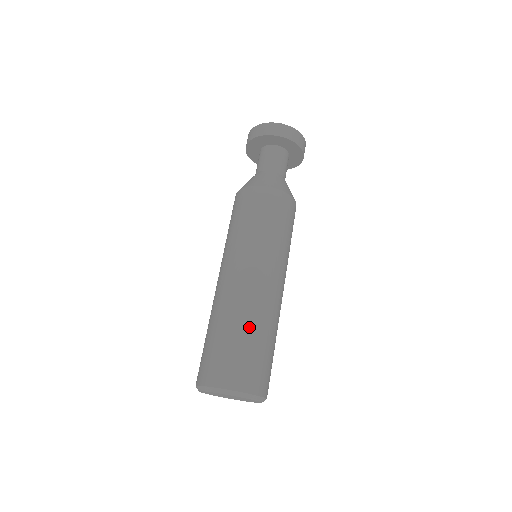
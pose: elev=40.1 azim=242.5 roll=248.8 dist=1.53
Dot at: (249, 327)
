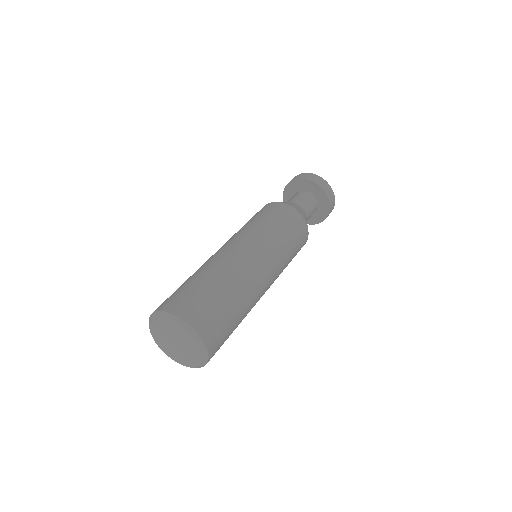
Dot at: (222, 282)
